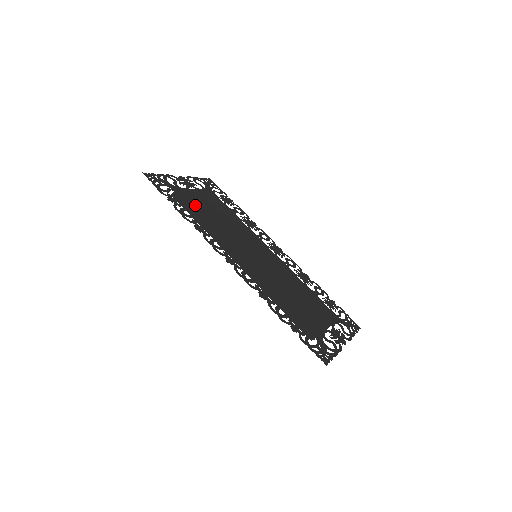
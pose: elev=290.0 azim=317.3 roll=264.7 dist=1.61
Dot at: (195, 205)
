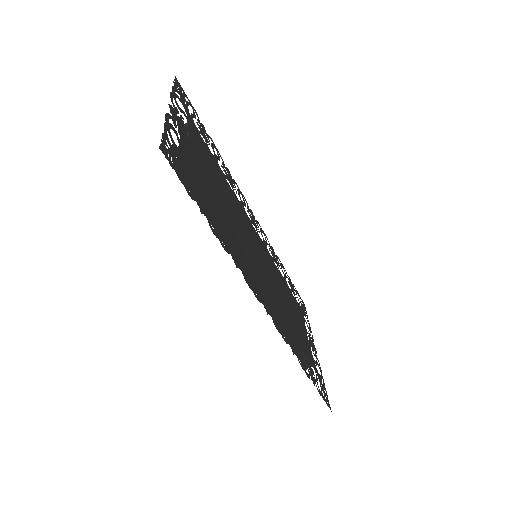
Dot at: (209, 190)
